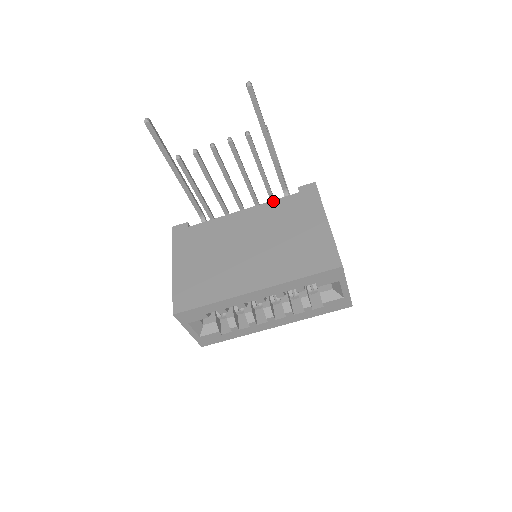
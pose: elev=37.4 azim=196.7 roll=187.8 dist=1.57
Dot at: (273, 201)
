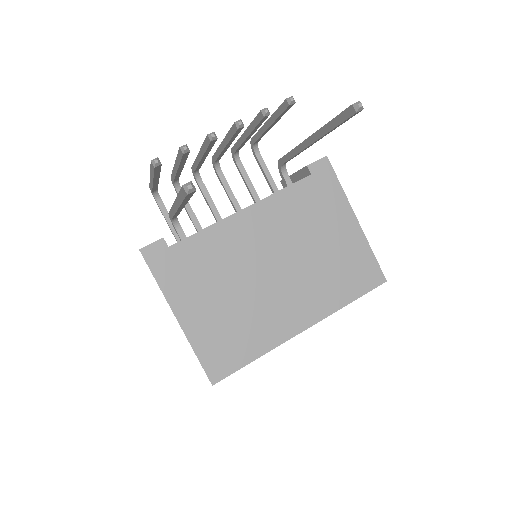
Dot at: (281, 192)
